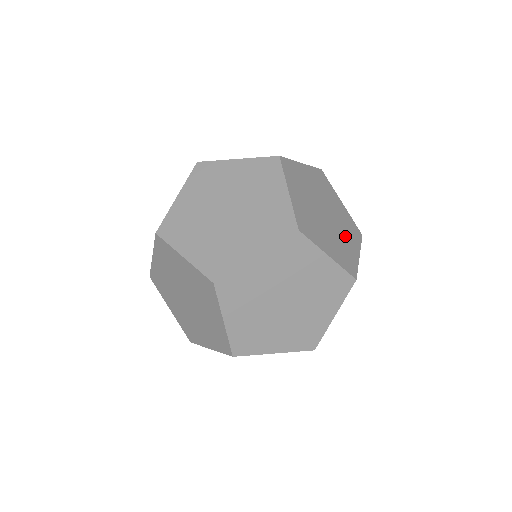
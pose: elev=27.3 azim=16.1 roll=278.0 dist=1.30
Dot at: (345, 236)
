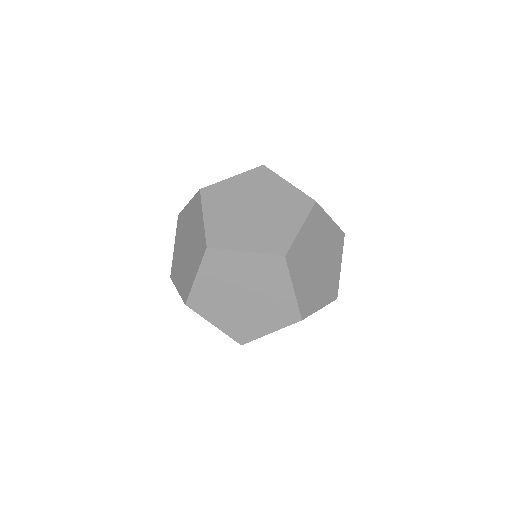
Dot at: (332, 262)
